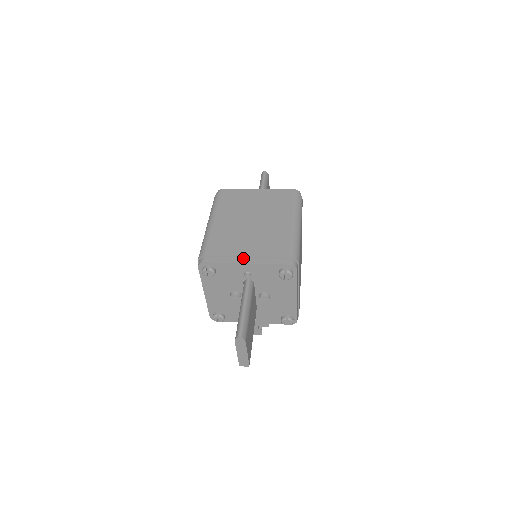
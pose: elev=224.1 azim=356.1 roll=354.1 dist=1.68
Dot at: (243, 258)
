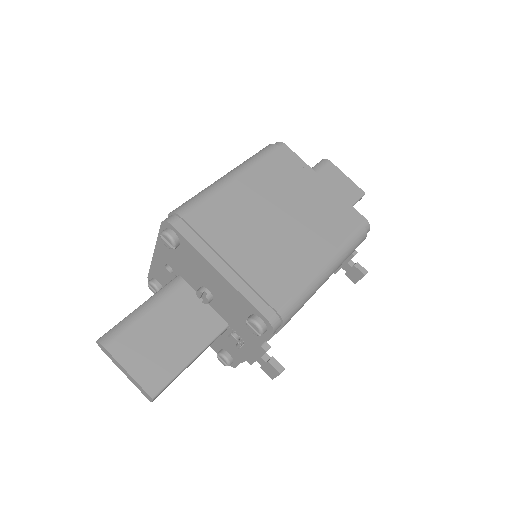
Dot at: occluded
